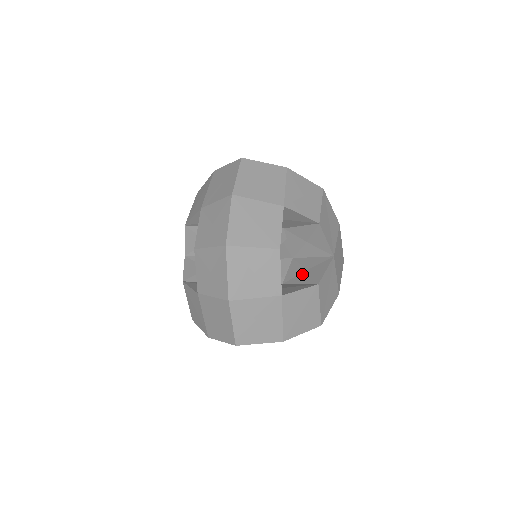
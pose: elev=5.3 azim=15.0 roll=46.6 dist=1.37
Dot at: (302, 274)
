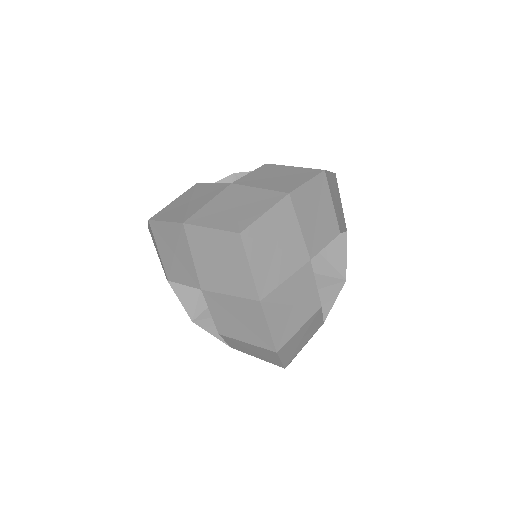
Dot at: occluded
